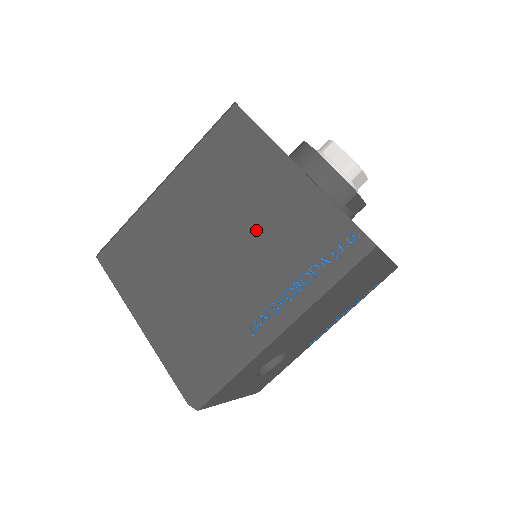
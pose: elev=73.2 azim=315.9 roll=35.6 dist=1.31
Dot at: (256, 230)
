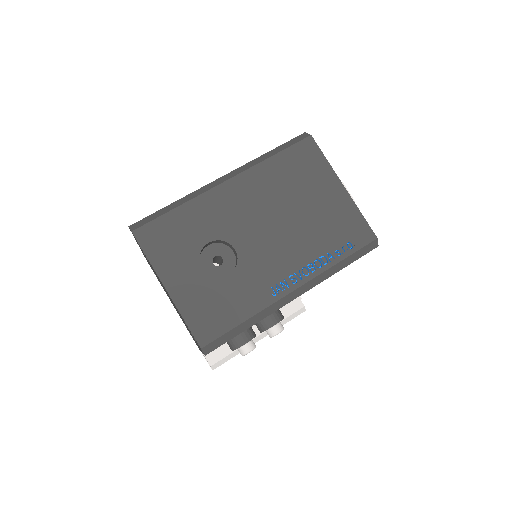
Dot at: occluded
